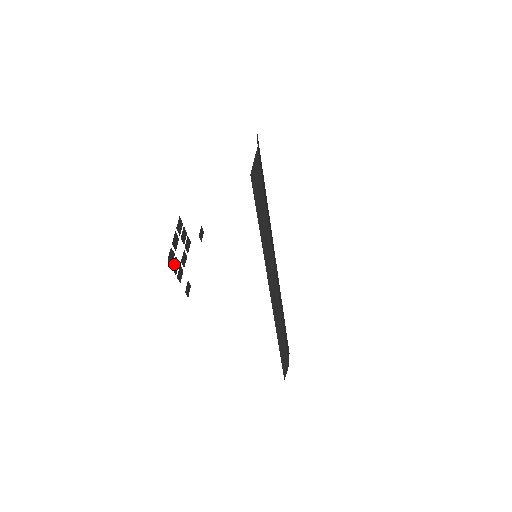
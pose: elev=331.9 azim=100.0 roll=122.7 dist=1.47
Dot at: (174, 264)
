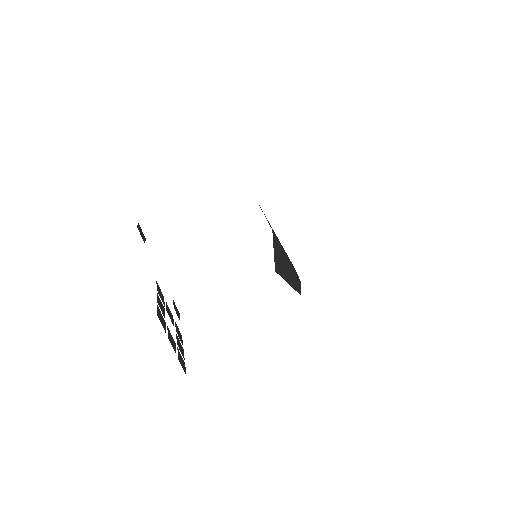
Dot at: occluded
